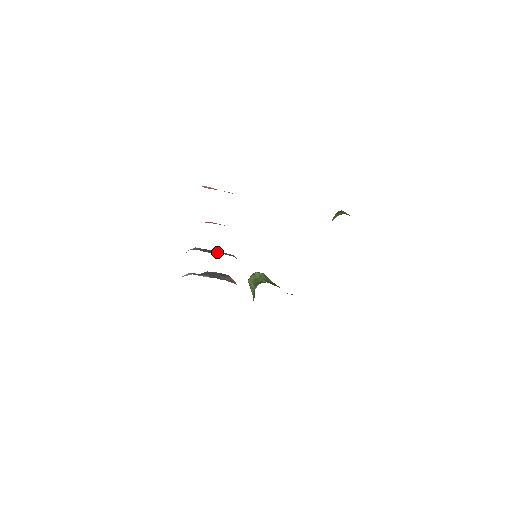
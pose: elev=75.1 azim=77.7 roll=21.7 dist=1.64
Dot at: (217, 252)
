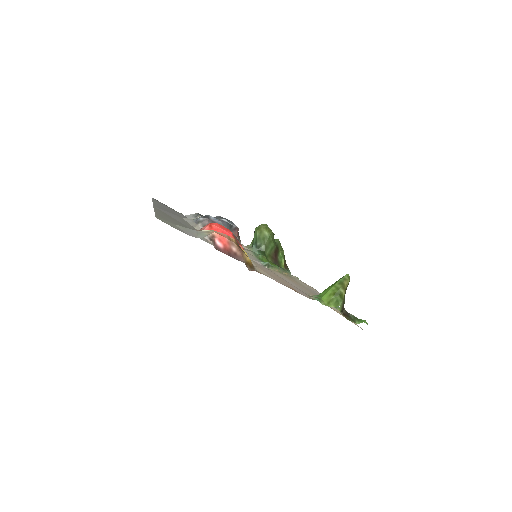
Dot at: occluded
